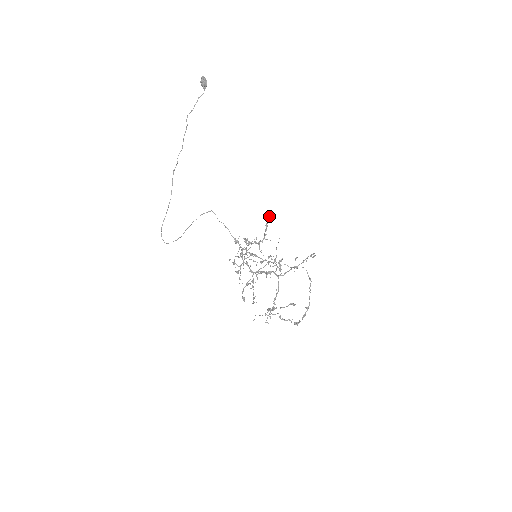
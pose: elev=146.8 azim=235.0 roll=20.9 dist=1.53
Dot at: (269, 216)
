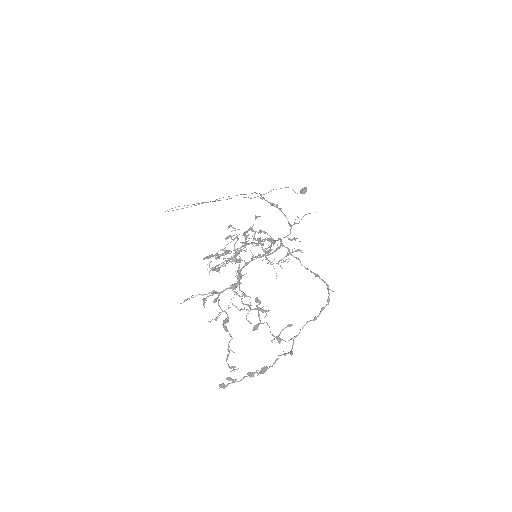
Dot at: (298, 249)
